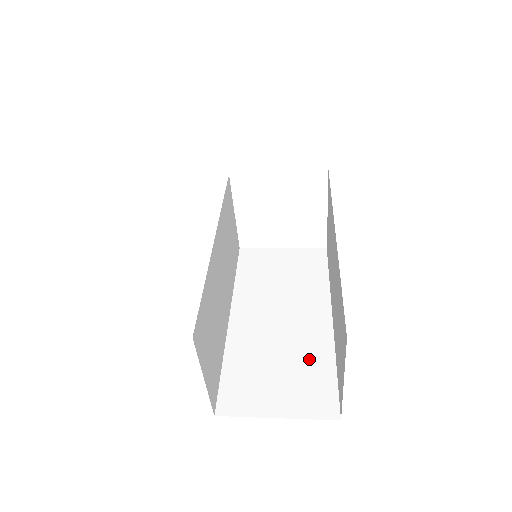
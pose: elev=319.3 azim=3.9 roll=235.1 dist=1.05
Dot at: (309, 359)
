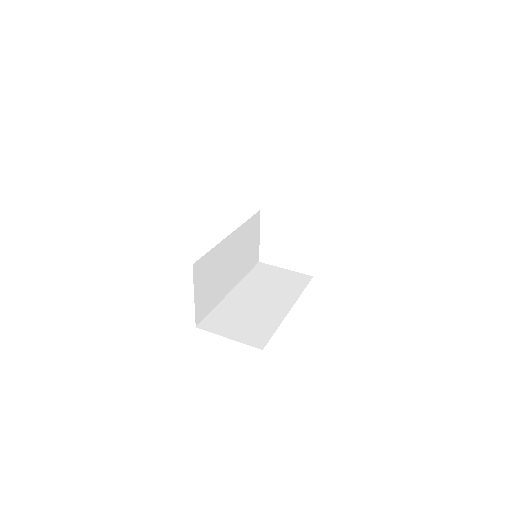
Dot at: (264, 321)
